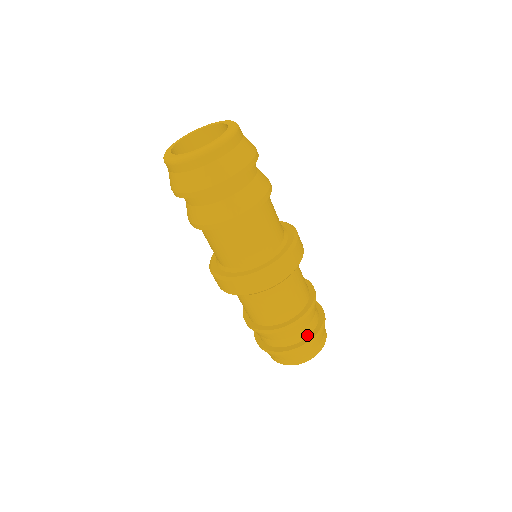
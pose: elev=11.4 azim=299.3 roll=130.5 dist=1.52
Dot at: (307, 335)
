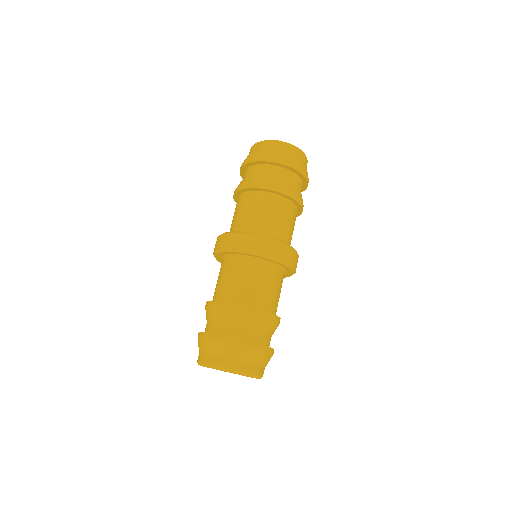
Dot at: (267, 345)
